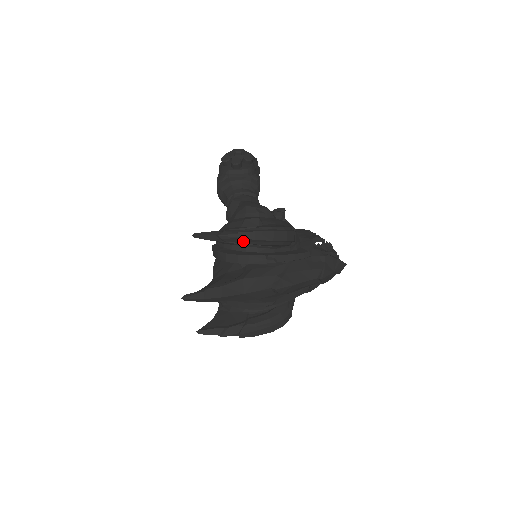
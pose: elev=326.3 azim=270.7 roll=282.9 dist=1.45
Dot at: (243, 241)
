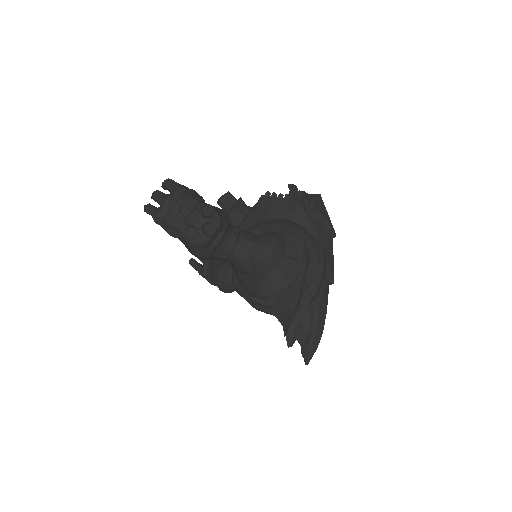
Dot at: occluded
